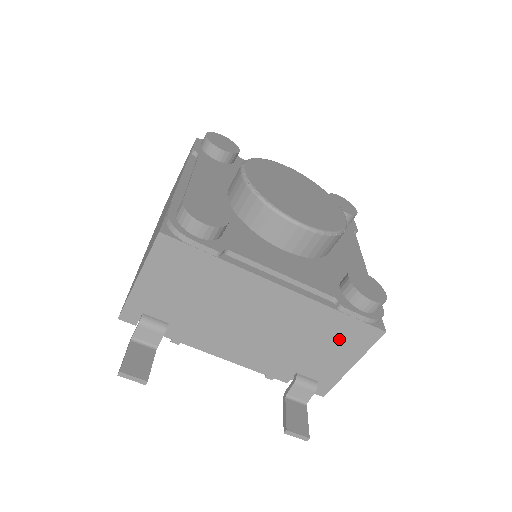
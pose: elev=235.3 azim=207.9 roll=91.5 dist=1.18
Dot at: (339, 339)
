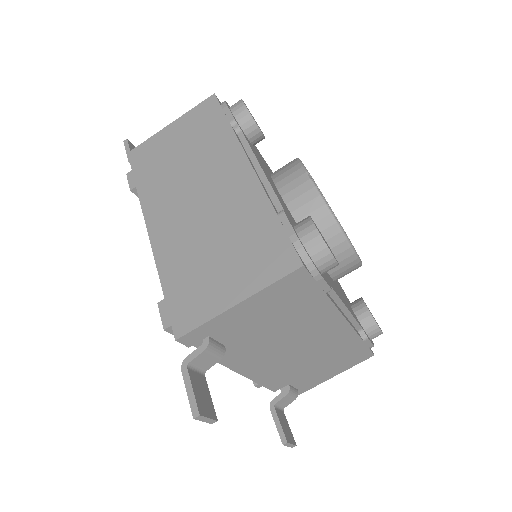
Dot at: (343, 360)
